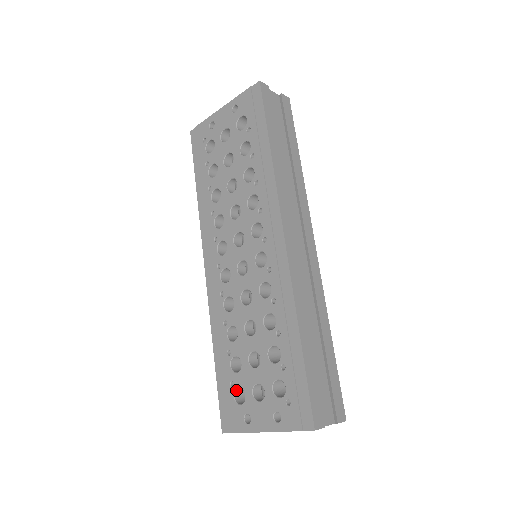
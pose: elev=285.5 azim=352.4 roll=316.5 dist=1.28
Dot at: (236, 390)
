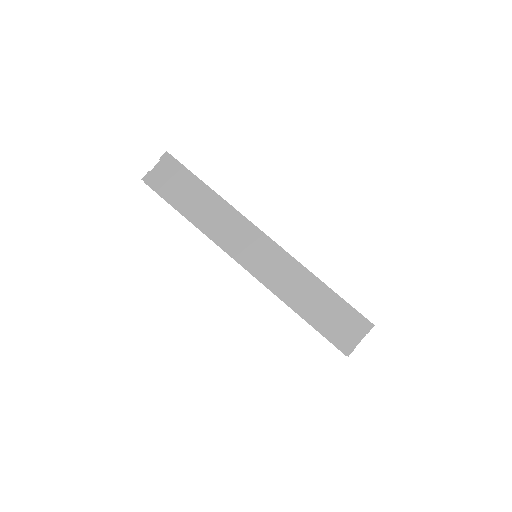
Dot at: occluded
